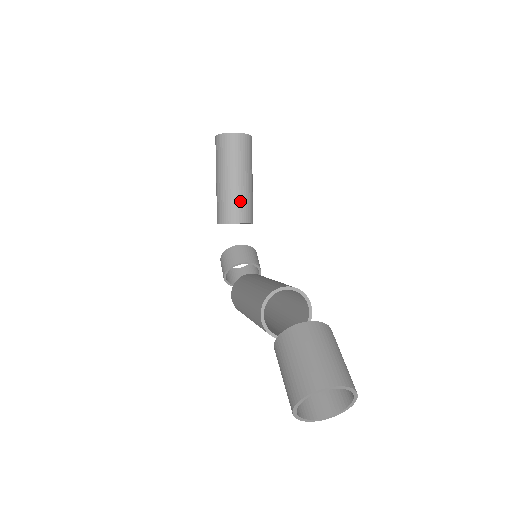
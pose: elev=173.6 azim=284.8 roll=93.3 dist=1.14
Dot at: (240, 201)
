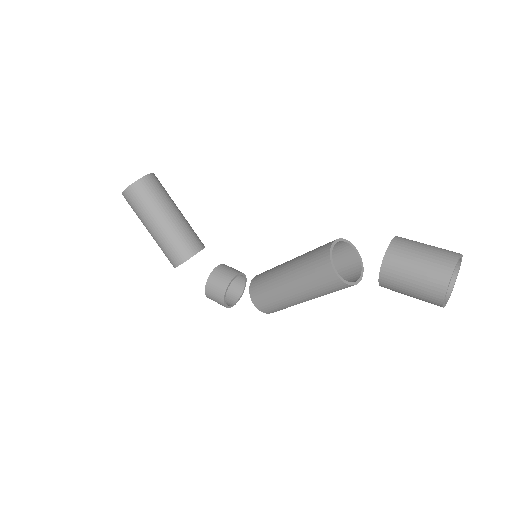
Dot at: (187, 232)
